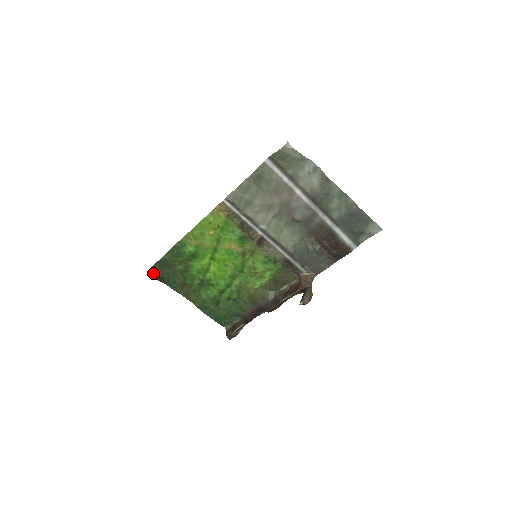
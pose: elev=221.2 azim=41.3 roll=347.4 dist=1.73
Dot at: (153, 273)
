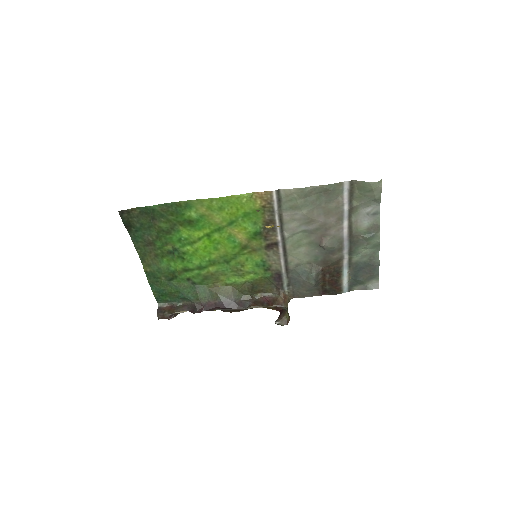
Dot at: (125, 215)
